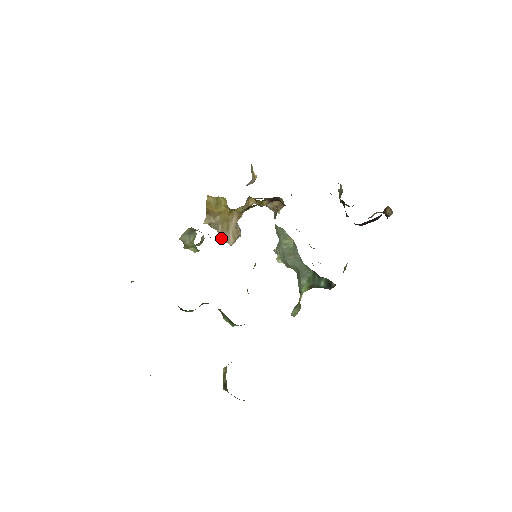
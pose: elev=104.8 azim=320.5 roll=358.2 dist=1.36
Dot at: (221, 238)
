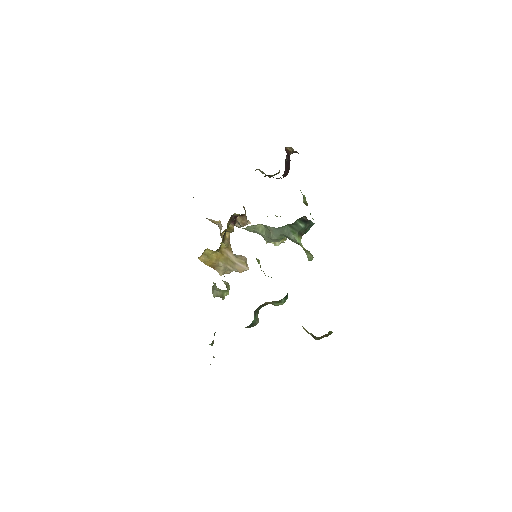
Dot at: occluded
